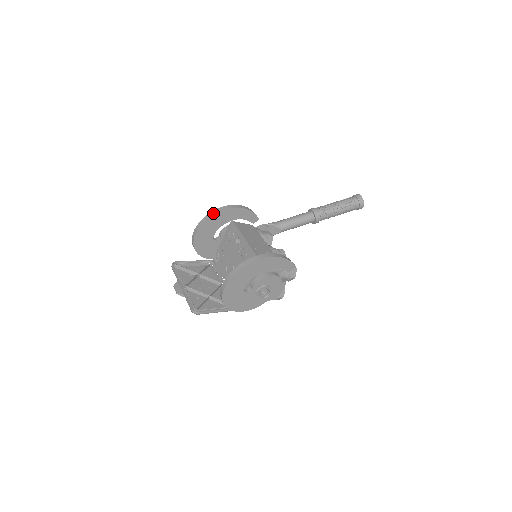
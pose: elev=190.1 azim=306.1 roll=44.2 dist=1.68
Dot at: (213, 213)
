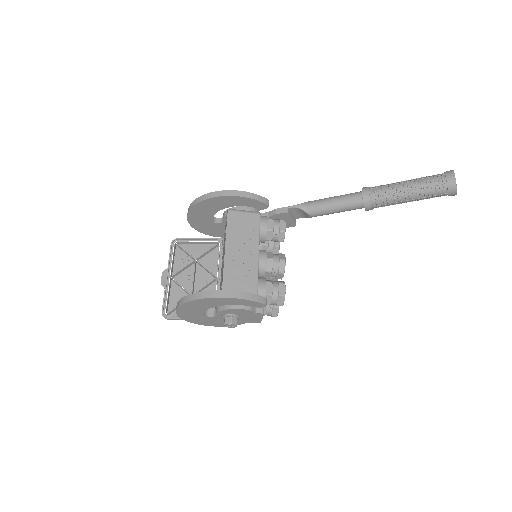
Dot at: (199, 200)
